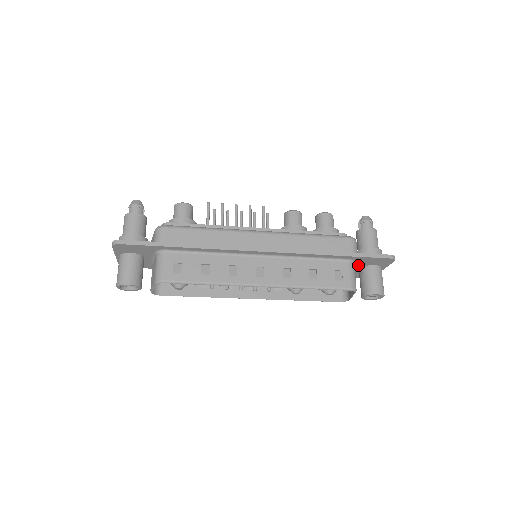
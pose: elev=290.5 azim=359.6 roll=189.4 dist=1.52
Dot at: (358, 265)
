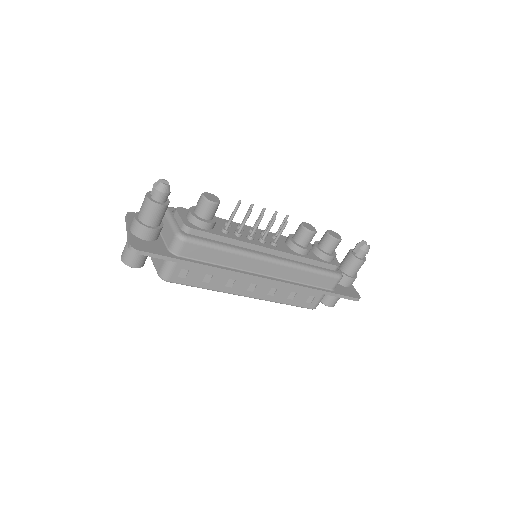
Dot at: occluded
